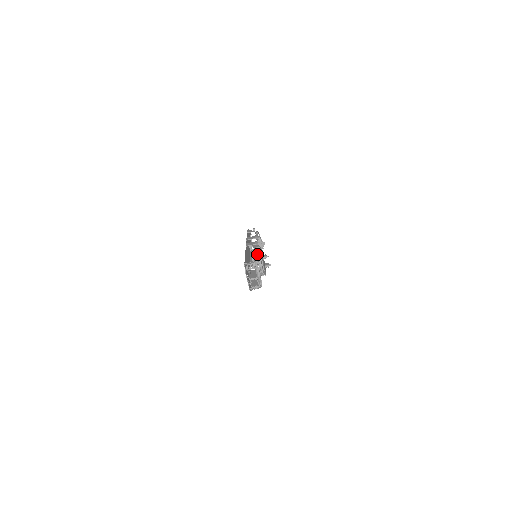
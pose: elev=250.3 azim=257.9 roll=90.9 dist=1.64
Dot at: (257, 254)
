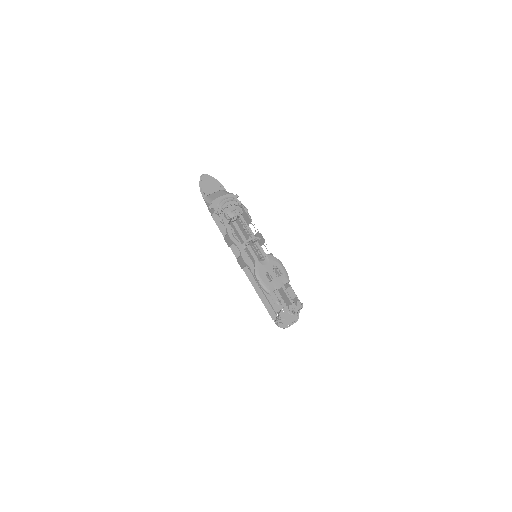
Dot at: occluded
